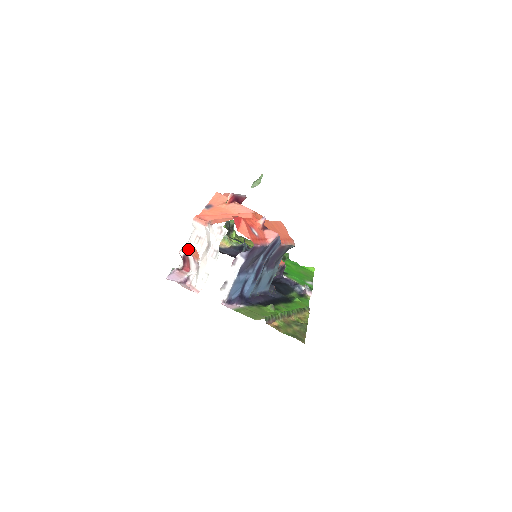
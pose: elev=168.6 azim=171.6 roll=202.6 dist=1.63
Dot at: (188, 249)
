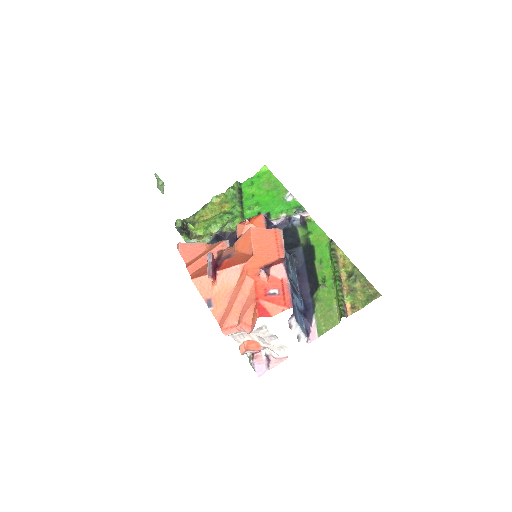
Dot at: (248, 351)
